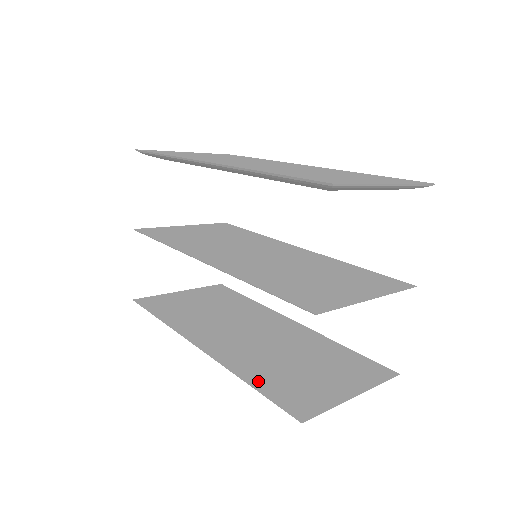
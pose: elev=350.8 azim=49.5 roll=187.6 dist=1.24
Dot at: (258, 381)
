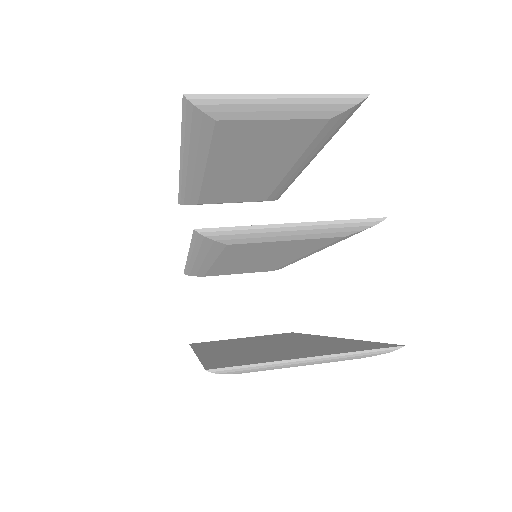
Dot at: (213, 358)
